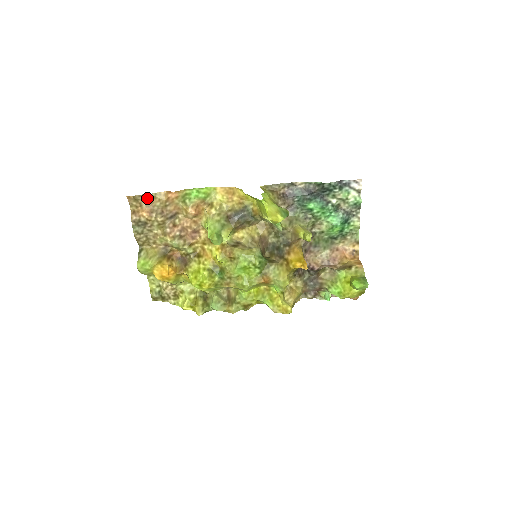
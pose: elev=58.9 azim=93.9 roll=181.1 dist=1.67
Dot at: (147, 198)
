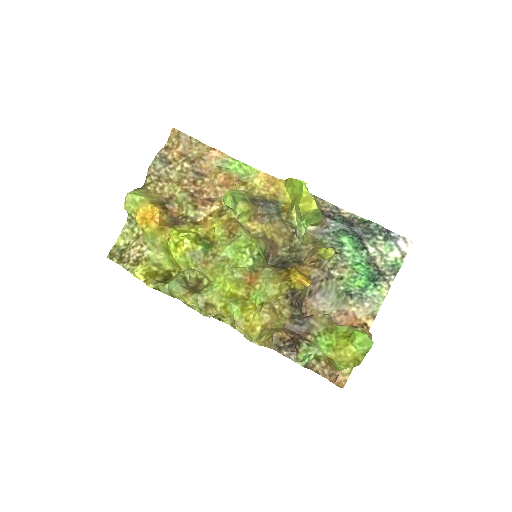
Dot at: (189, 141)
